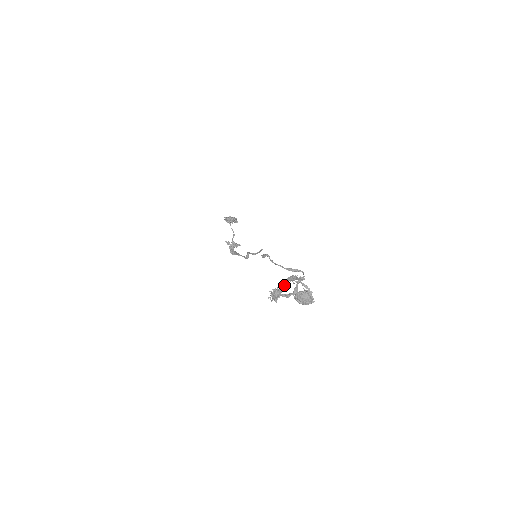
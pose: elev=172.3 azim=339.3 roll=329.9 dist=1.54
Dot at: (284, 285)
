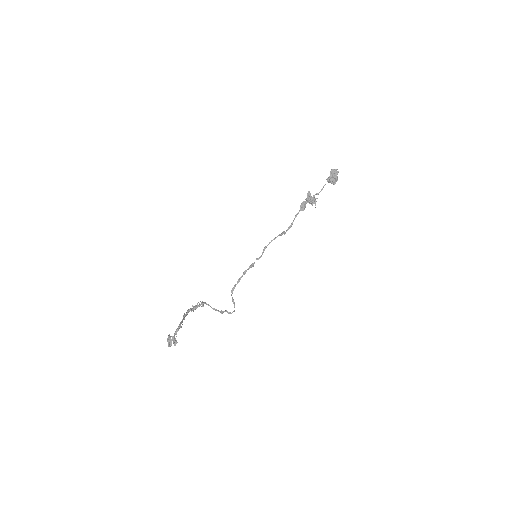
Dot at: (182, 320)
